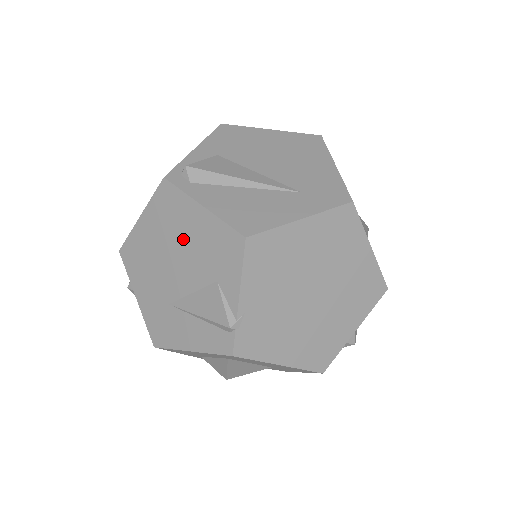
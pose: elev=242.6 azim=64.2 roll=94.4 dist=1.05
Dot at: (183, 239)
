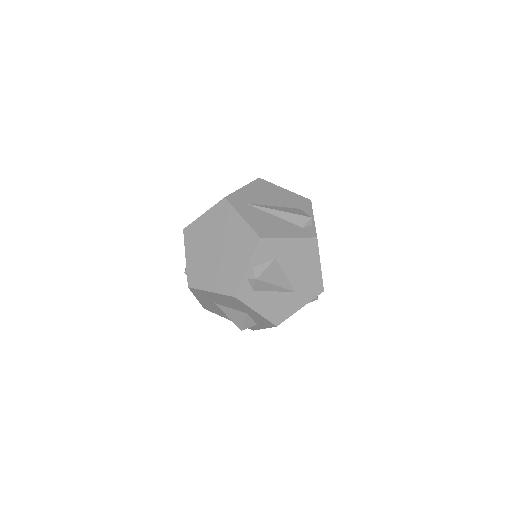
Dot at: occluded
